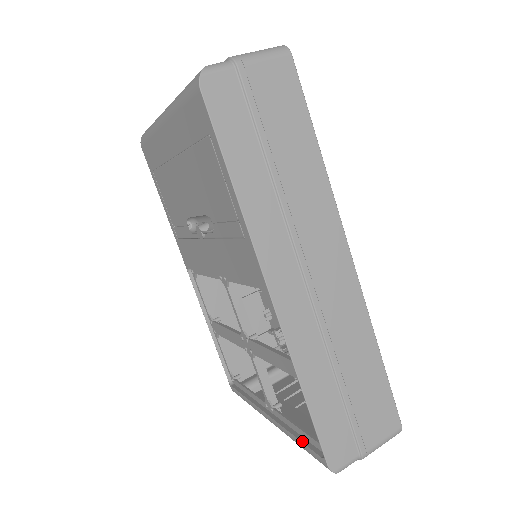
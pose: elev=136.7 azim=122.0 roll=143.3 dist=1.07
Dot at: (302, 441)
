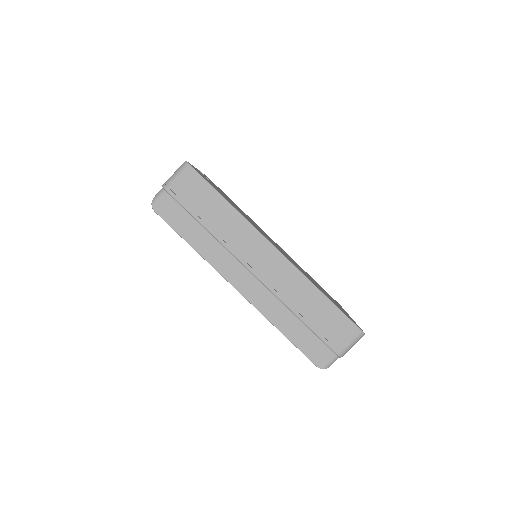
Dot at: occluded
